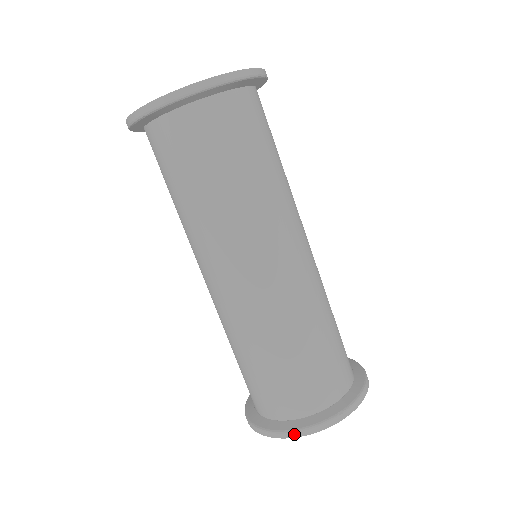
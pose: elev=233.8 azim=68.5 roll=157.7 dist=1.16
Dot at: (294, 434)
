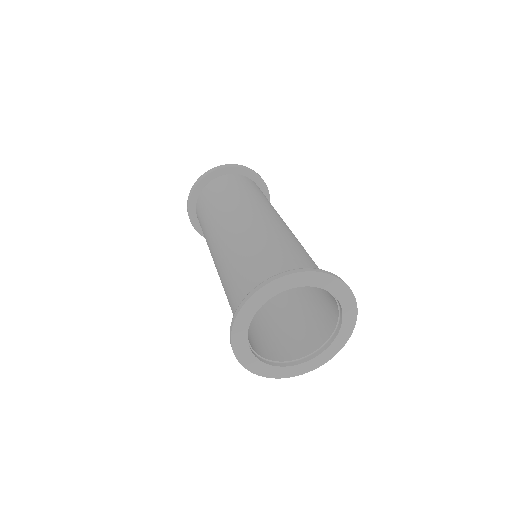
Dot at: (273, 278)
